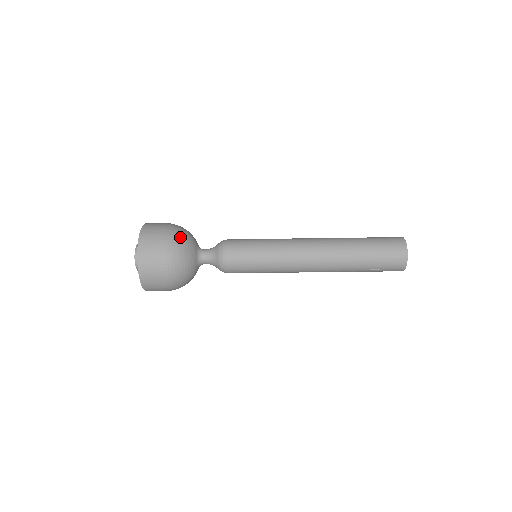
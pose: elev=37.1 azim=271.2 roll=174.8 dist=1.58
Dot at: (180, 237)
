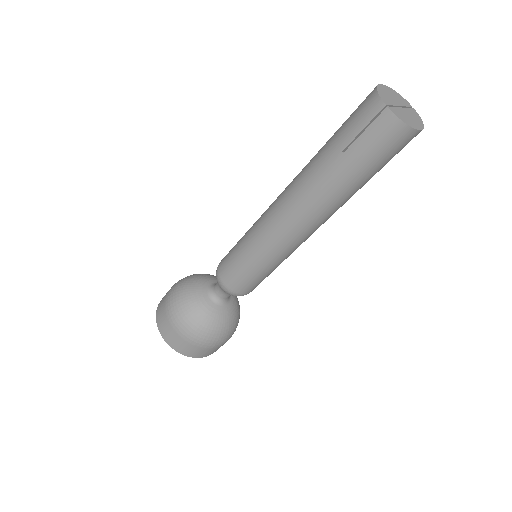
Dot at: (198, 274)
